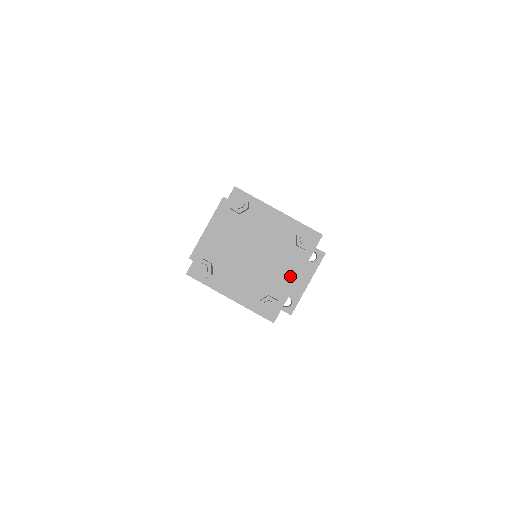
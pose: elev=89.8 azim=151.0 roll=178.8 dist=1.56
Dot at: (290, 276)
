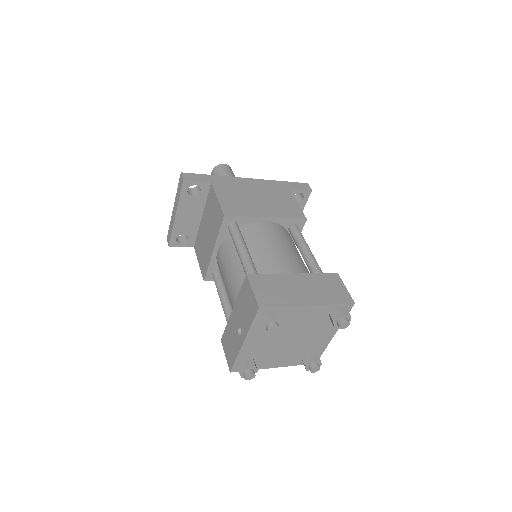
Dot at: (326, 337)
